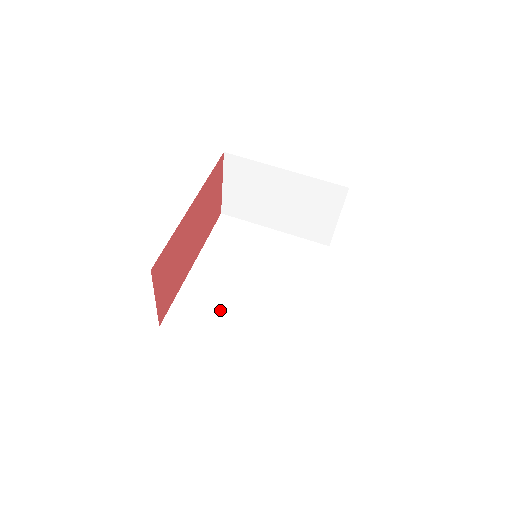
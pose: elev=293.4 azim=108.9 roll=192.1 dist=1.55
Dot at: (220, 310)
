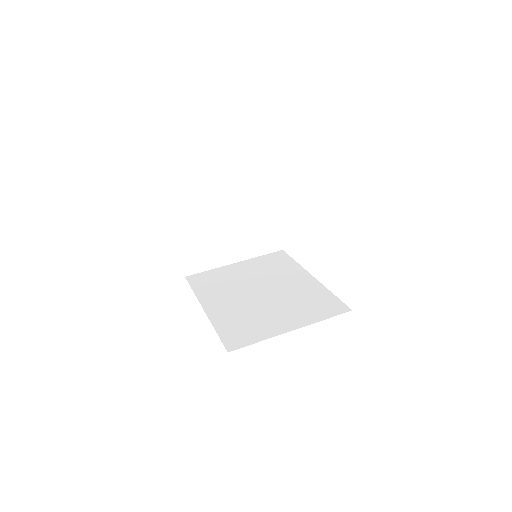
Dot at: (259, 316)
